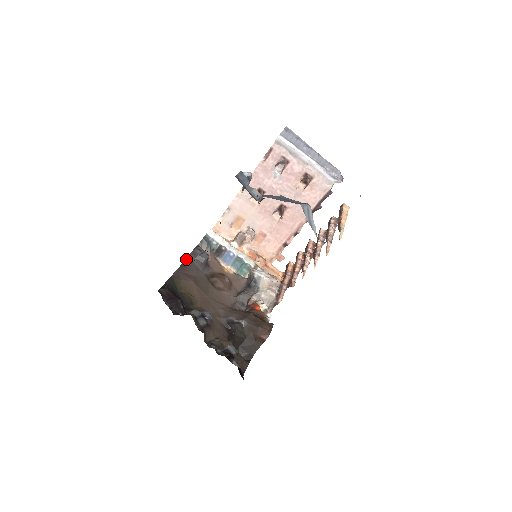
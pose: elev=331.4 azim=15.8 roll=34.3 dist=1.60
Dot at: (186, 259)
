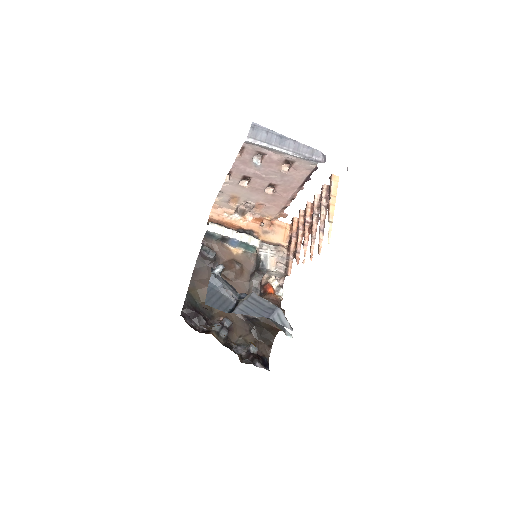
Dot at: (196, 263)
